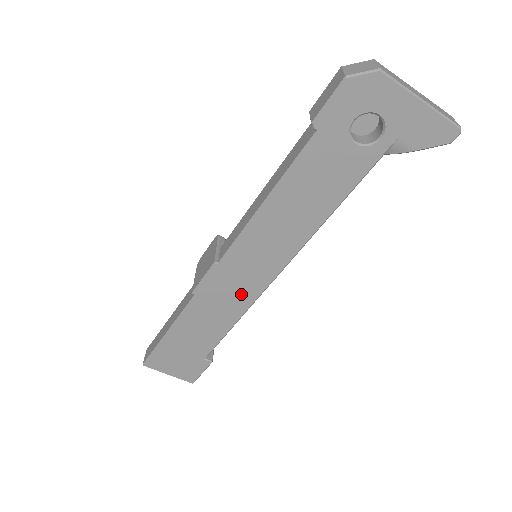
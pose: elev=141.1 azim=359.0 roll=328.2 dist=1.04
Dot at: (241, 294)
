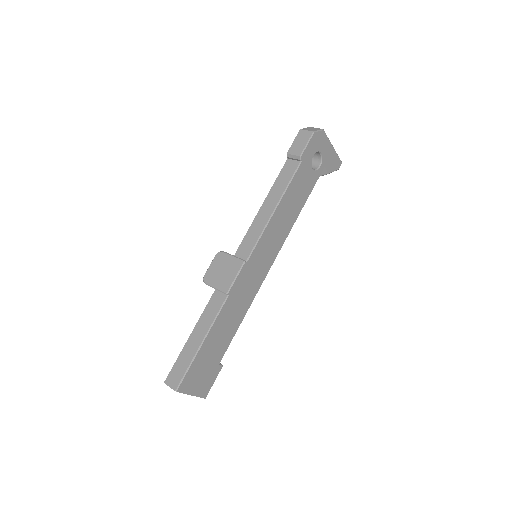
Dot at: (252, 287)
